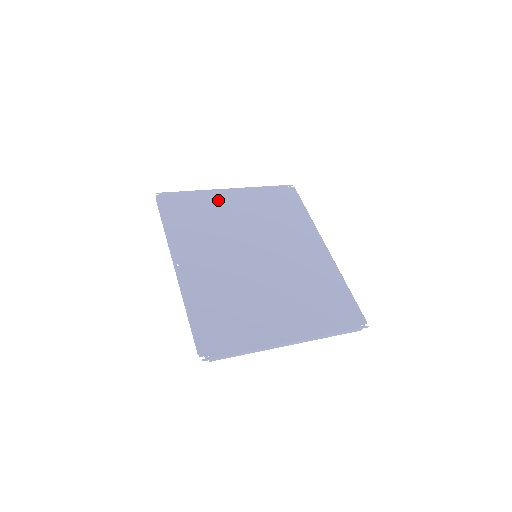
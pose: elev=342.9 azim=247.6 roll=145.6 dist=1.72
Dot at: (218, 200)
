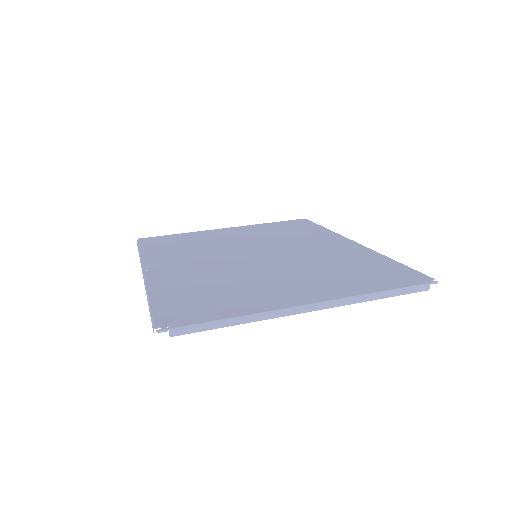
Dot at: (211, 234)
